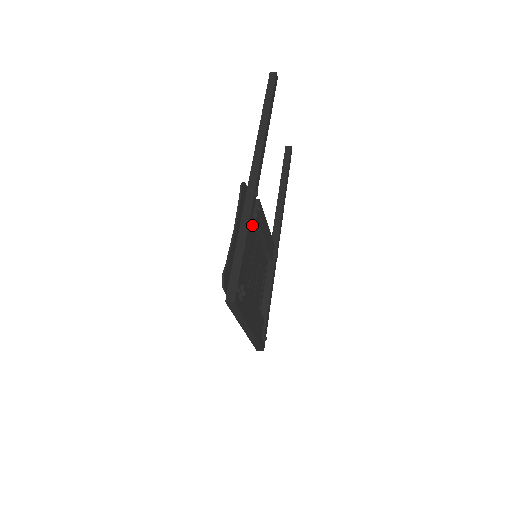
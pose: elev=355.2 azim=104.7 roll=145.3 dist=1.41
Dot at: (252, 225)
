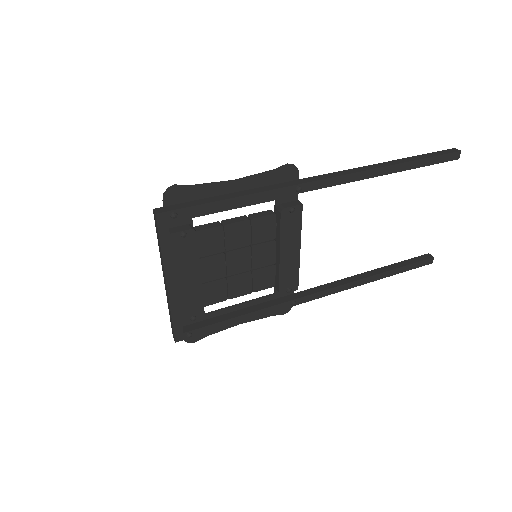
Dot at: (273, 218)
